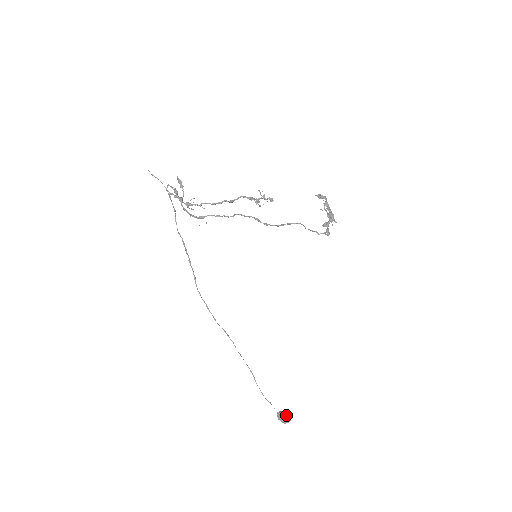
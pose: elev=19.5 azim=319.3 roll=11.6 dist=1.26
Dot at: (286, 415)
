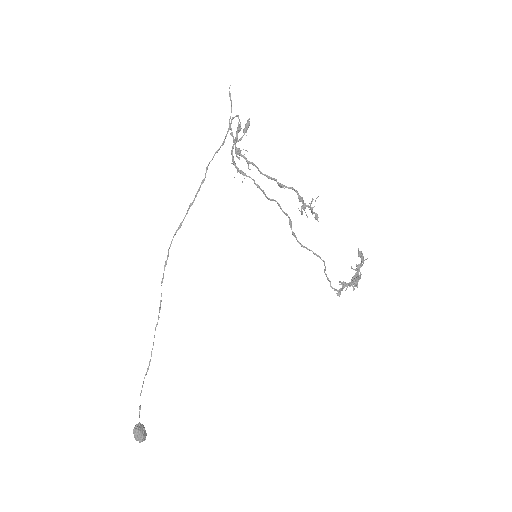
Dot at: (145, 432)
